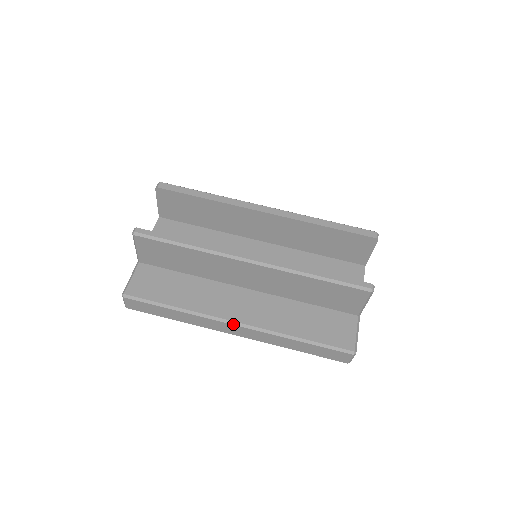
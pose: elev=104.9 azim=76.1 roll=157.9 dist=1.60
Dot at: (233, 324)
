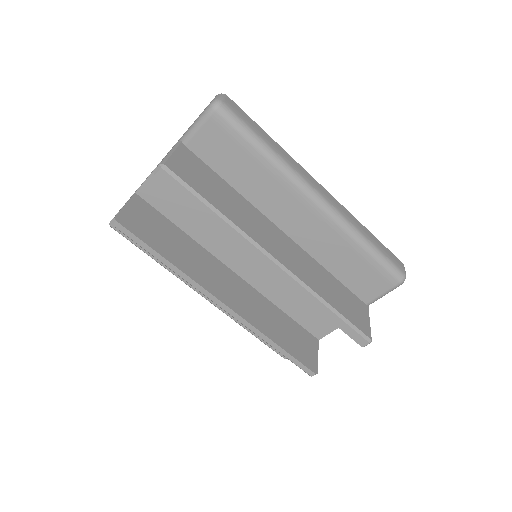
Dot at: (201, 295)
